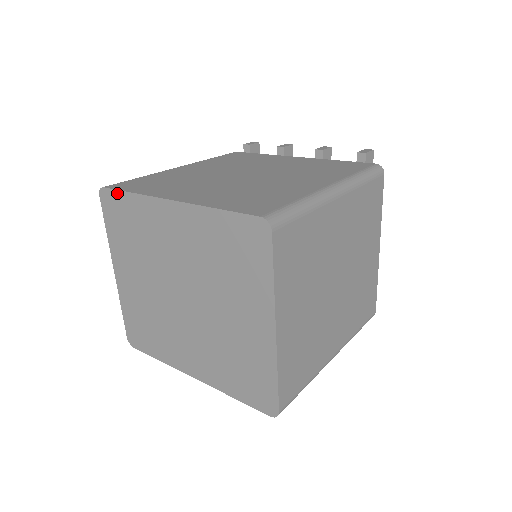
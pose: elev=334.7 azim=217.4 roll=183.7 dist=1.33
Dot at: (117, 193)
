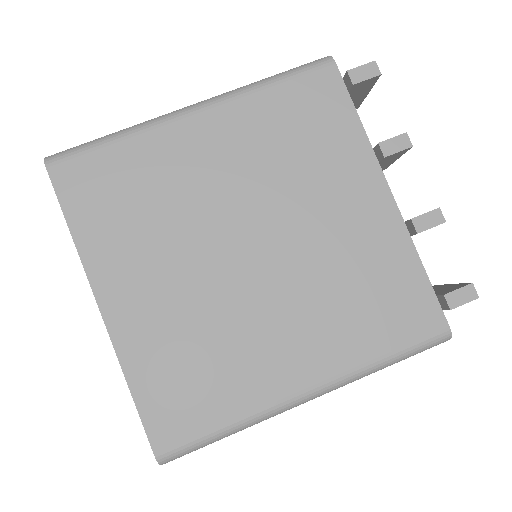
Dot at: (59, 199)
